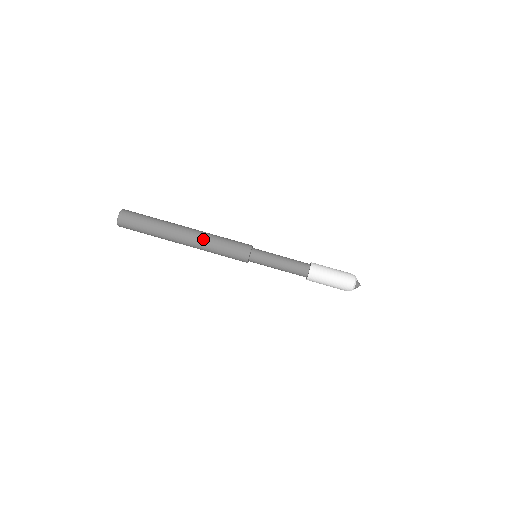
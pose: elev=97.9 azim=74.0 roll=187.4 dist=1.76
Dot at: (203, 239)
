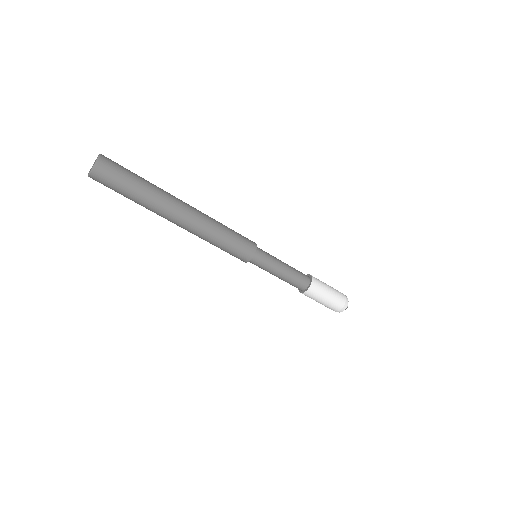
Dot at: (196, 235)
